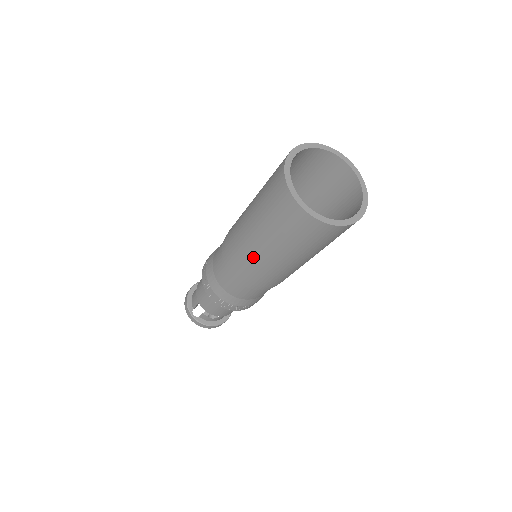
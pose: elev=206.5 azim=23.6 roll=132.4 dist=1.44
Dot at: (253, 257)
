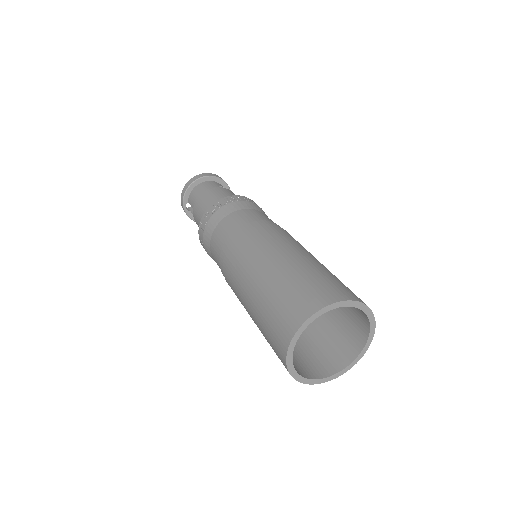
Dot at: (241, 301)
